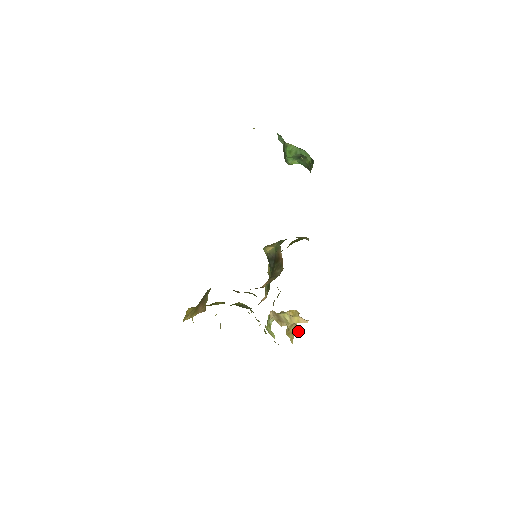
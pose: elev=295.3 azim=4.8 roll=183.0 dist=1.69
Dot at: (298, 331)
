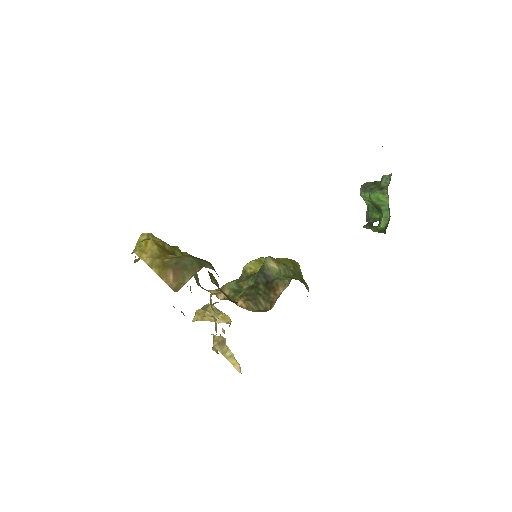
Dot at: occluded
